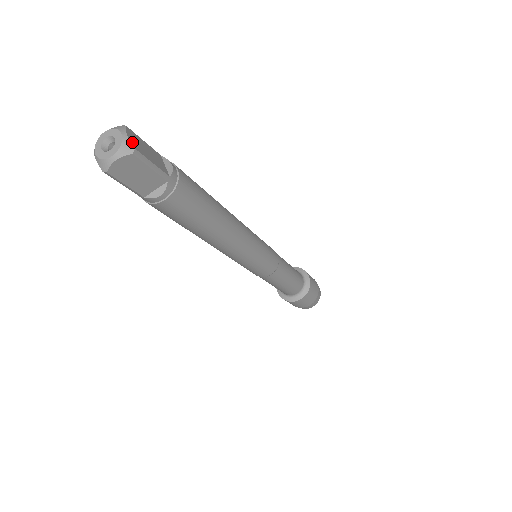
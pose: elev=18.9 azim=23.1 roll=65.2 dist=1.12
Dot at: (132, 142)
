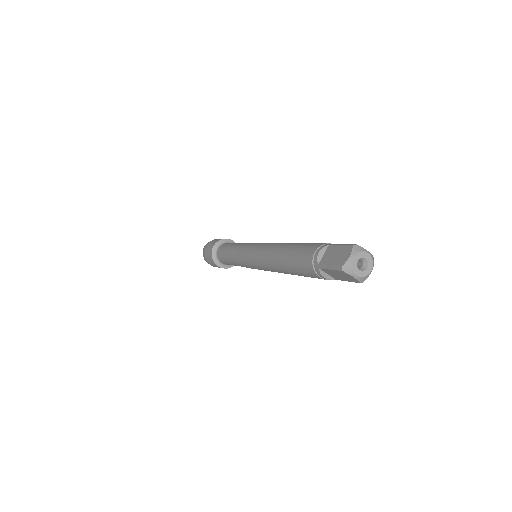
Dot at: (369, 254)
